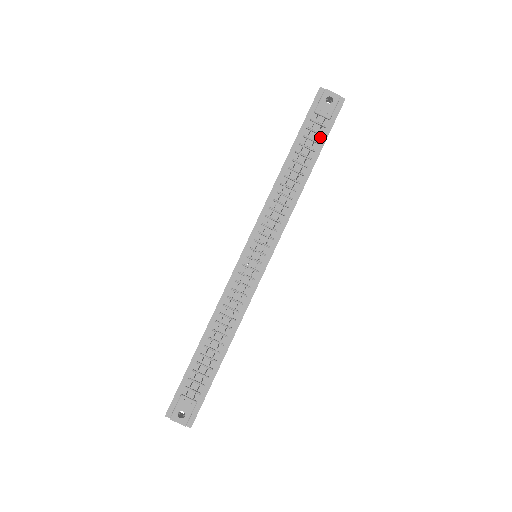
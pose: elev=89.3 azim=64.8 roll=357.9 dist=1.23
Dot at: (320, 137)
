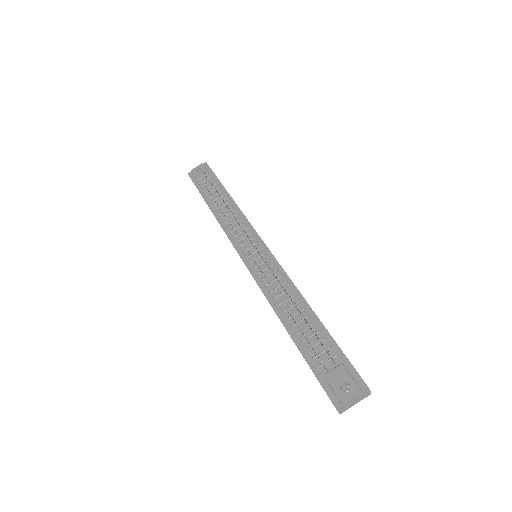
Dot at: (214, 182)
